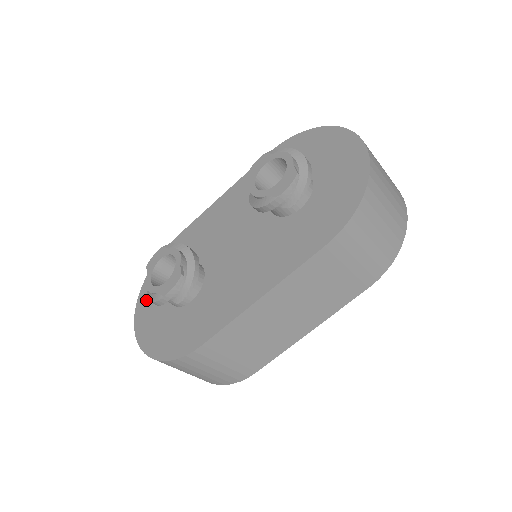
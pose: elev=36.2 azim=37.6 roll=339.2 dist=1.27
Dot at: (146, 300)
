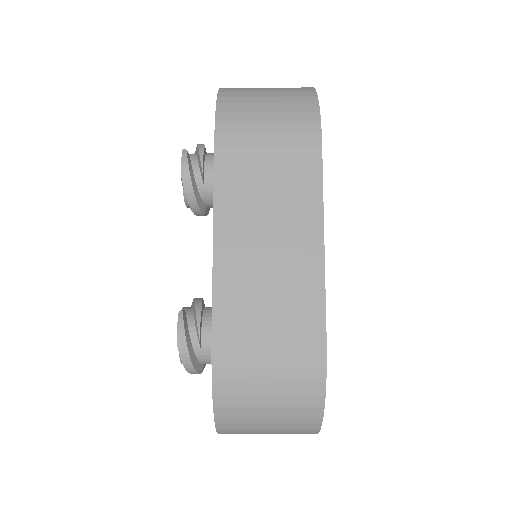
Dot at: occluded
